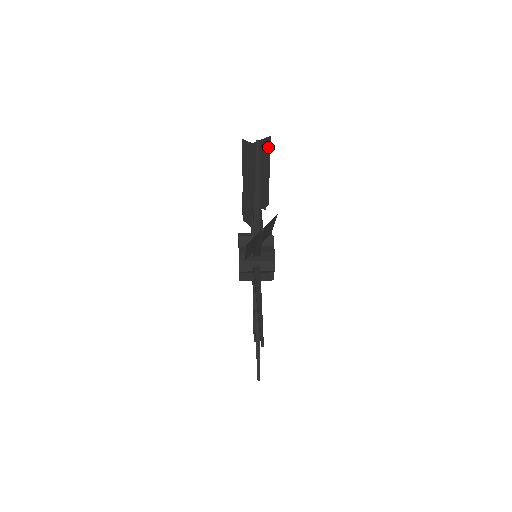
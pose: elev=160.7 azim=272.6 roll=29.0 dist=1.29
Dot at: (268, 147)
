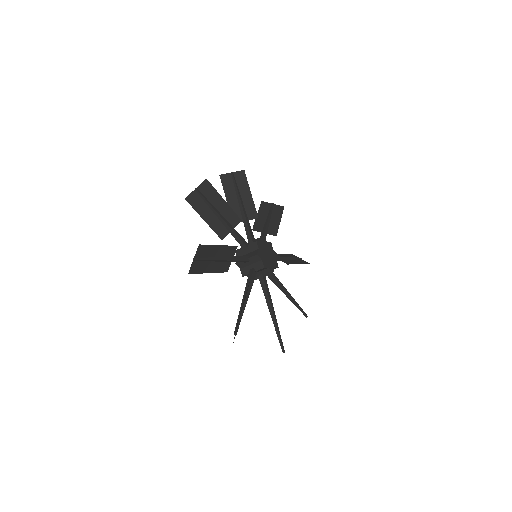
Dot at: (281, 210)
